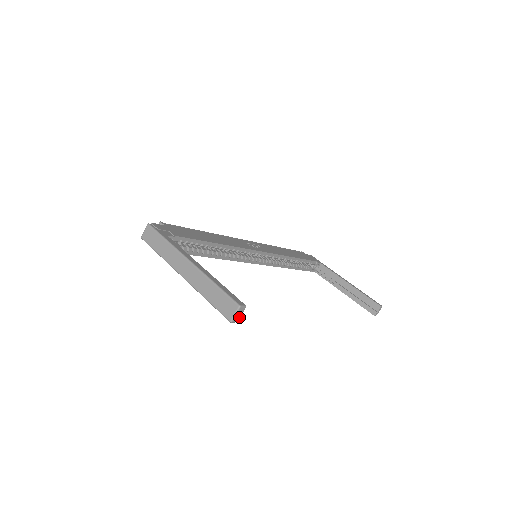
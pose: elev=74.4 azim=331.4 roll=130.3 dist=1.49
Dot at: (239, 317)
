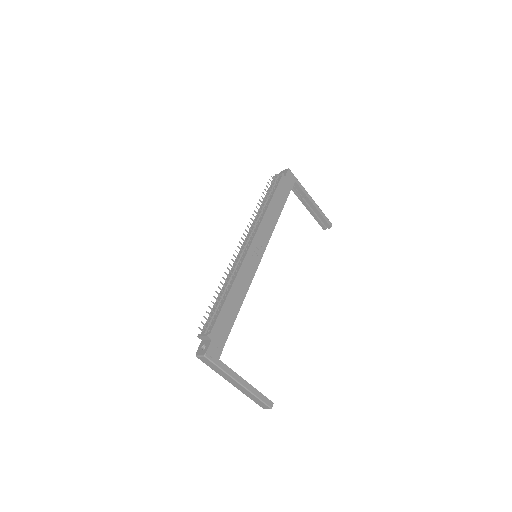
Dot at: occluded
